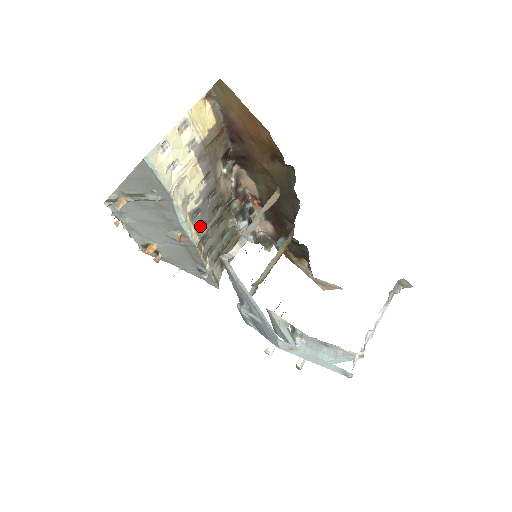
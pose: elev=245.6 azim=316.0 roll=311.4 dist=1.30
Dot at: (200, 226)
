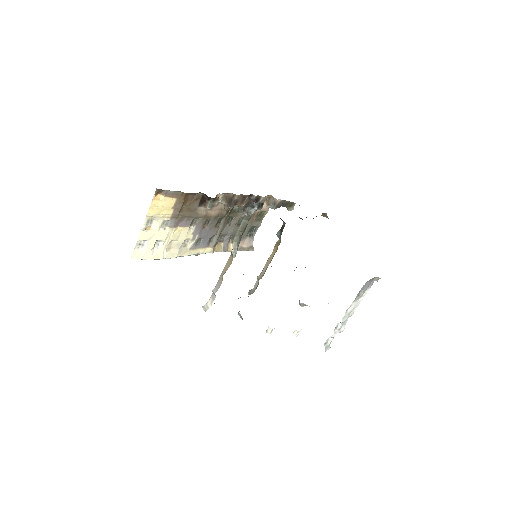
Dot at: (209, 241)
